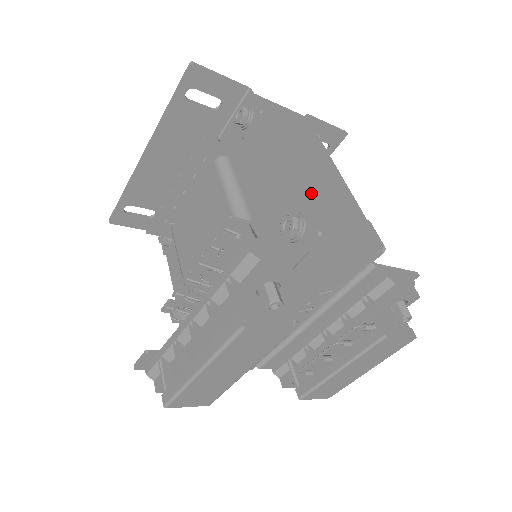
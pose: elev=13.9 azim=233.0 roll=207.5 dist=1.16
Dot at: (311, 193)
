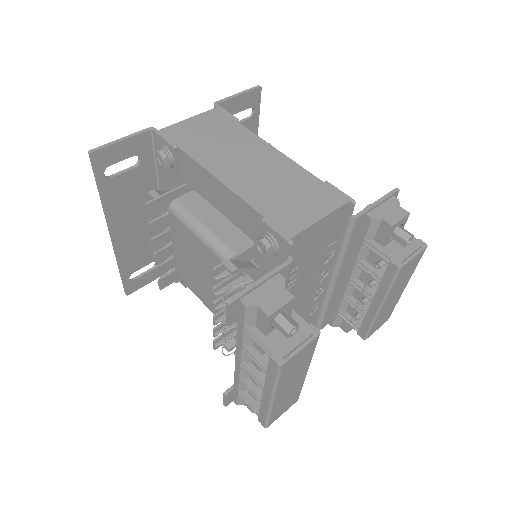
Dot at: (262, 203)
